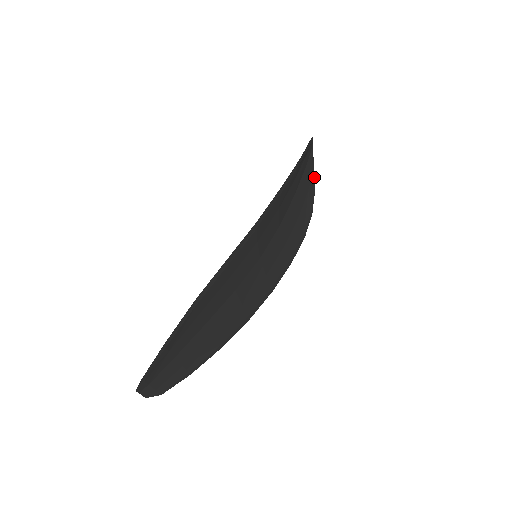
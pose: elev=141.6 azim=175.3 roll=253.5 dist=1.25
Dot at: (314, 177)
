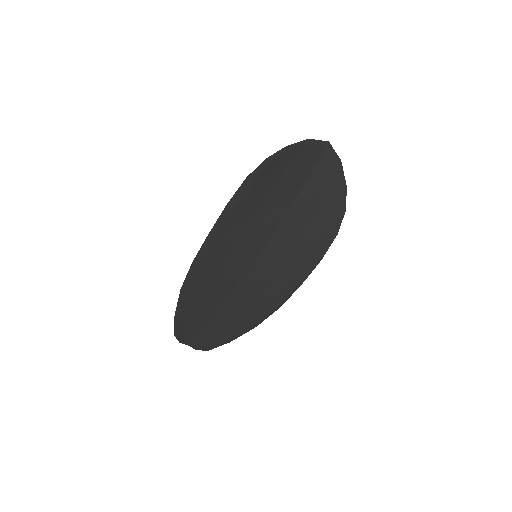
Dot at: (343, 172)
